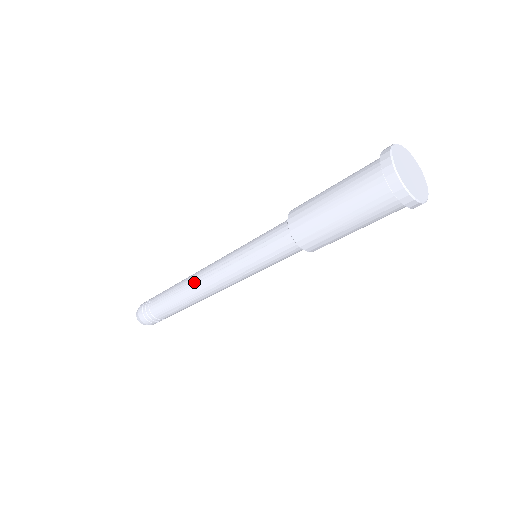
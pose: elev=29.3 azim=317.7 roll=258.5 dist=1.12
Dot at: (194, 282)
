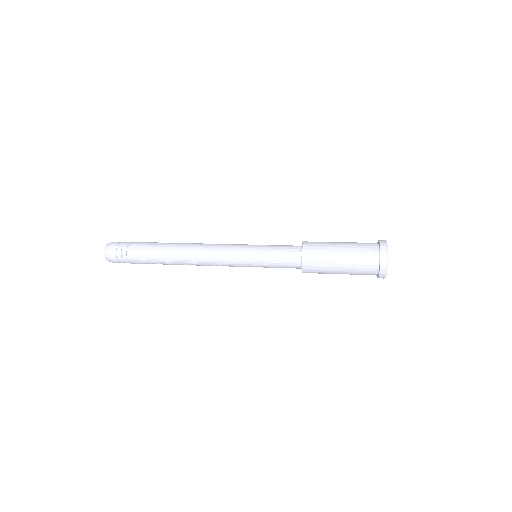
Dot at: (193, 255)
